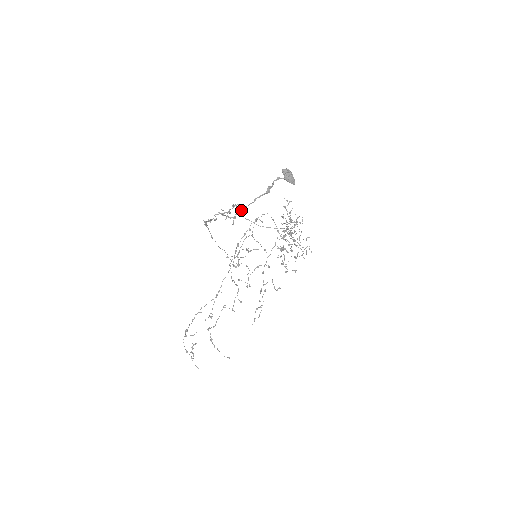
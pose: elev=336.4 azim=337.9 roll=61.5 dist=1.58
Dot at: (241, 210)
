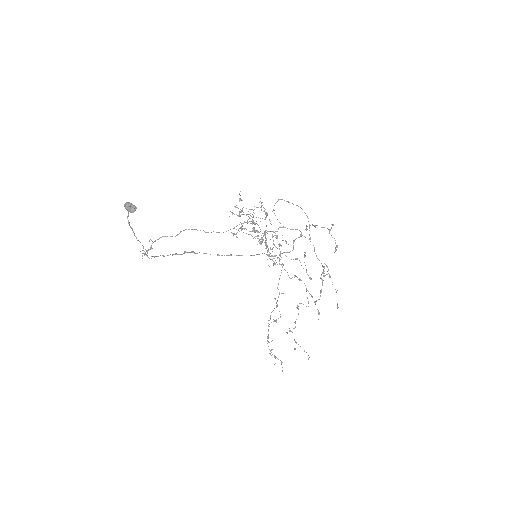
Dot at: (143, 246)
